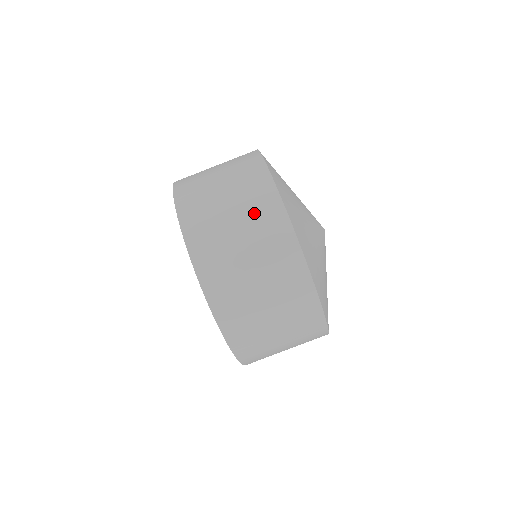
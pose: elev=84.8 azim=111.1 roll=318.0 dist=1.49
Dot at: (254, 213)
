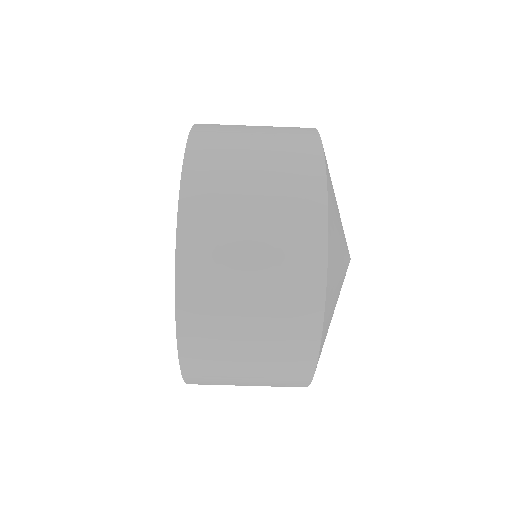
Dot at: (284, 167)
